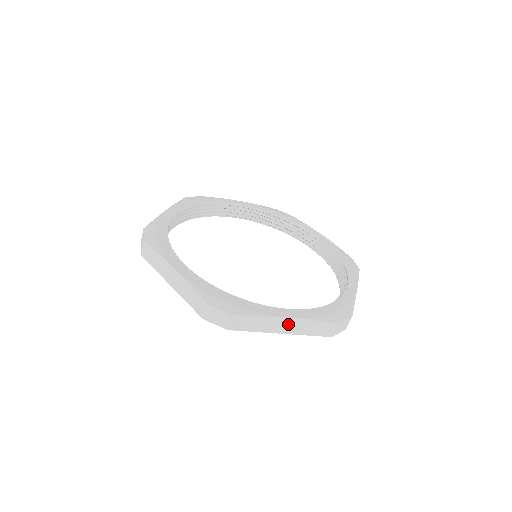
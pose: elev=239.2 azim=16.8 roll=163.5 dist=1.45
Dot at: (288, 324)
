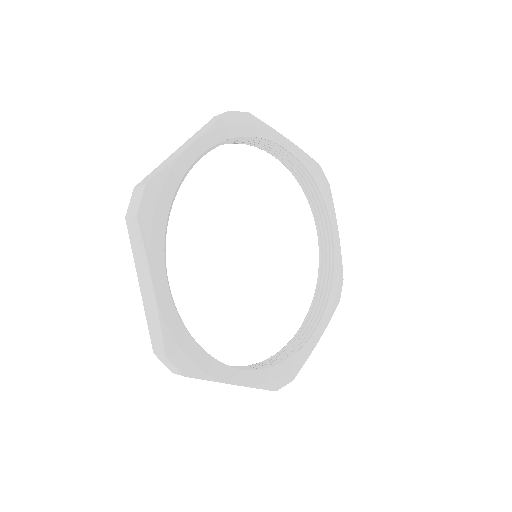
Dot at: occluded
